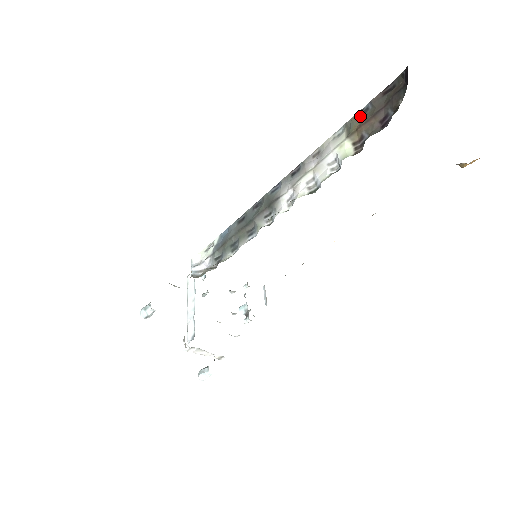
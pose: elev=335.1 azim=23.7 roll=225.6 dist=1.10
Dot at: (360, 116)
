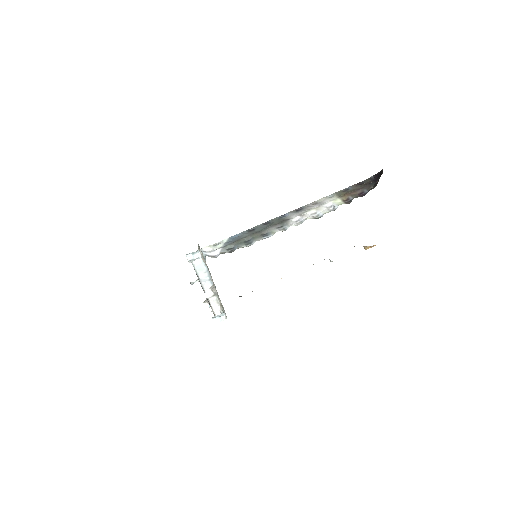
Dot at: (344, 191)
